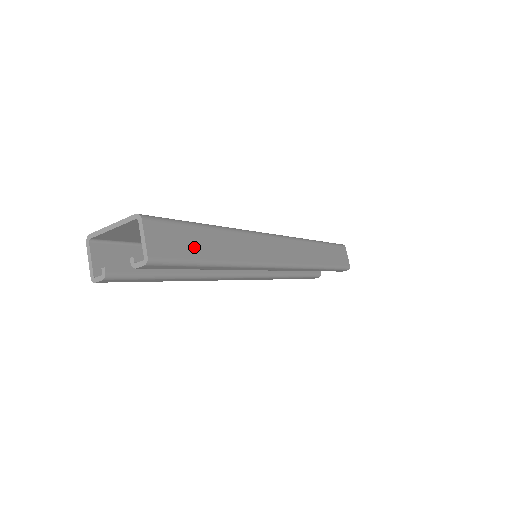
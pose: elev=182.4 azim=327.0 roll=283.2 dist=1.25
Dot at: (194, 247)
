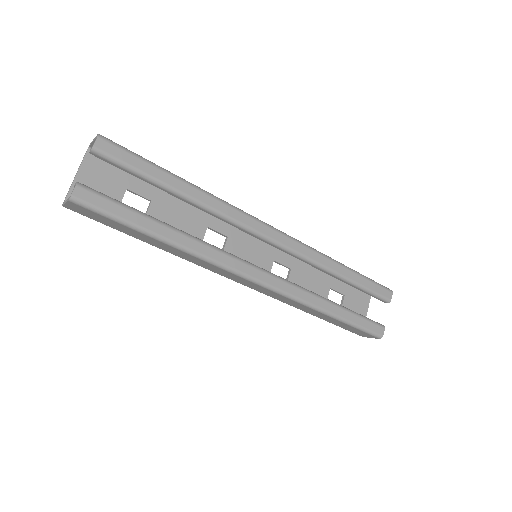
Dot at: occluded
